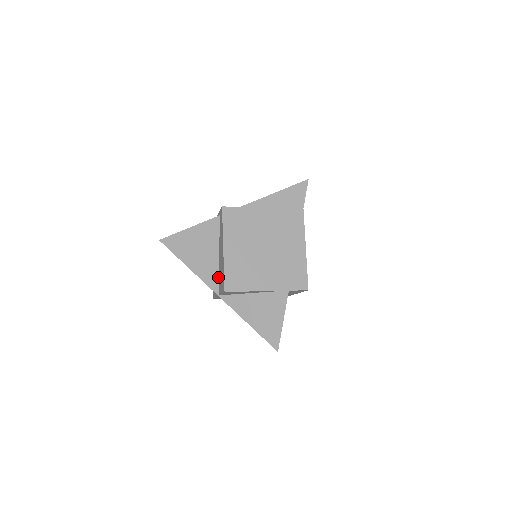
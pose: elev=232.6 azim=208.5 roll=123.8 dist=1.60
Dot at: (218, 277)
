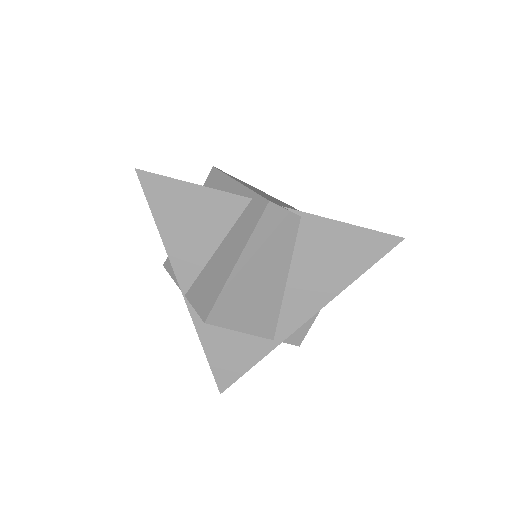
Dot at: (197, 274)
